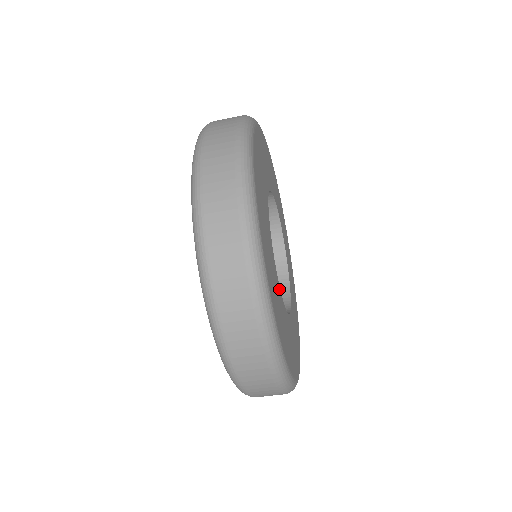
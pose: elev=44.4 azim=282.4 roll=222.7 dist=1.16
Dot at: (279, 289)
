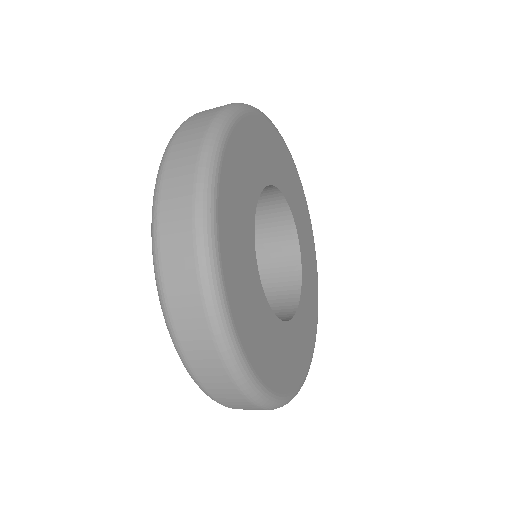
Dot at: (257, 276)
